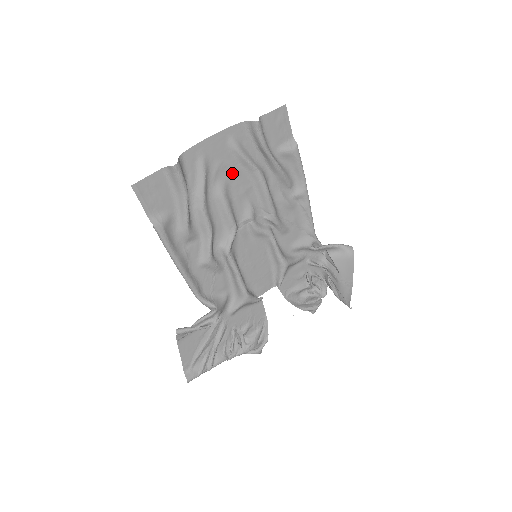
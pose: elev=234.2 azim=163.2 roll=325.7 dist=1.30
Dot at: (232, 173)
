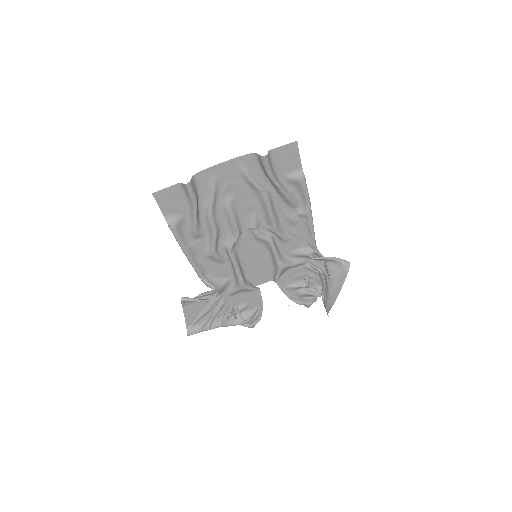
Dot at: (240, 191)
